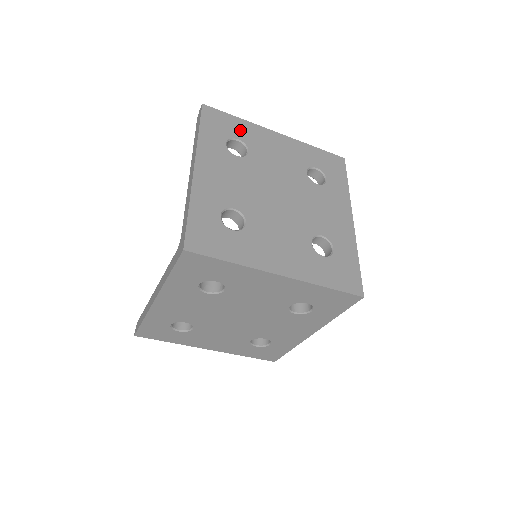
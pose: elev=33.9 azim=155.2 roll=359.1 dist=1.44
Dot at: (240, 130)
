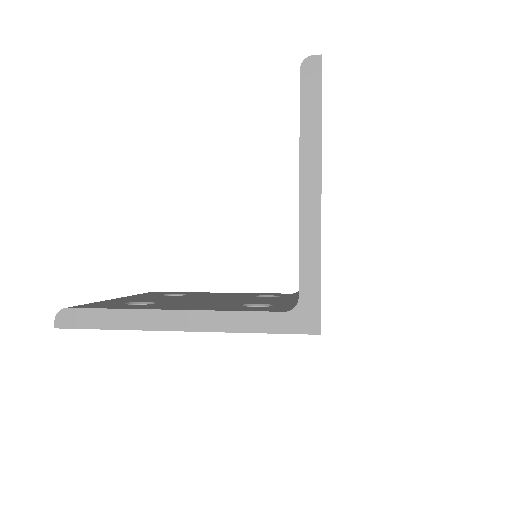
Dot at: occluded
